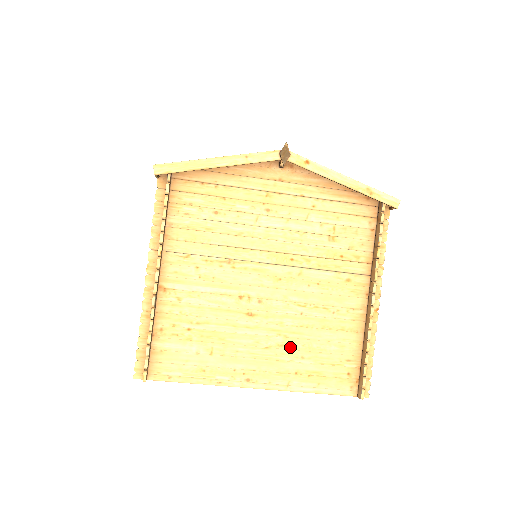
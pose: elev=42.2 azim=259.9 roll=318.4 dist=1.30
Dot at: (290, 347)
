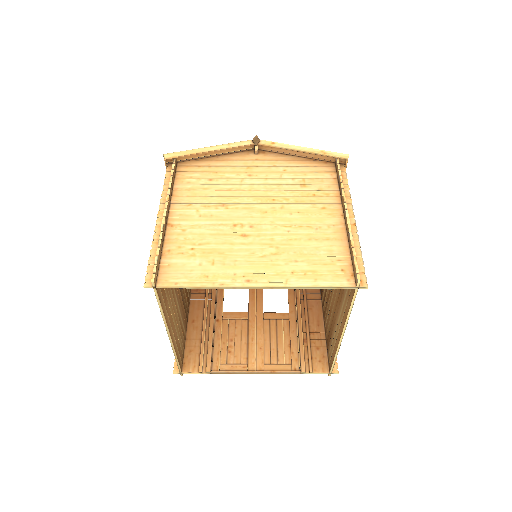
Dot at: (283, 255)
